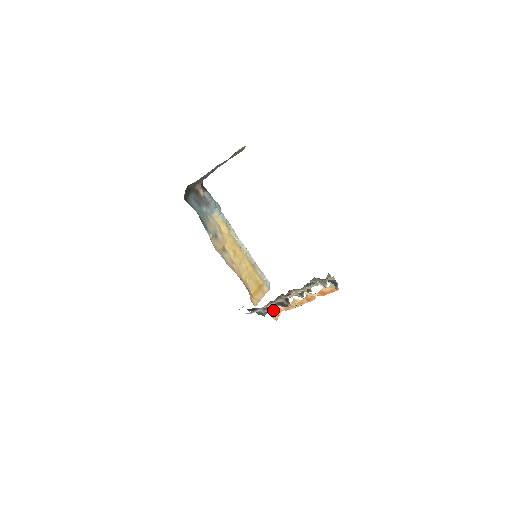
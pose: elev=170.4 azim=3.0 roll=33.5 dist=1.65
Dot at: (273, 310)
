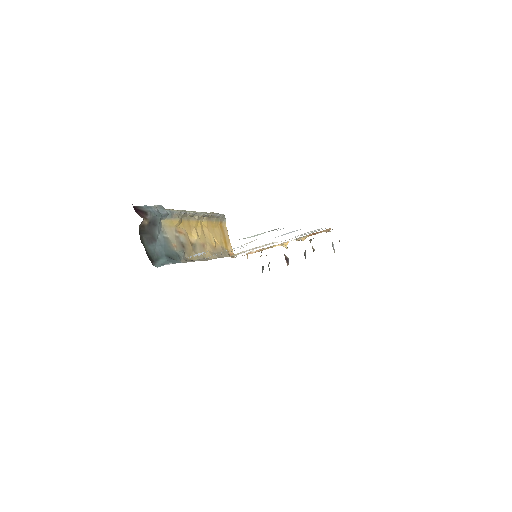
Dot at: occluded
